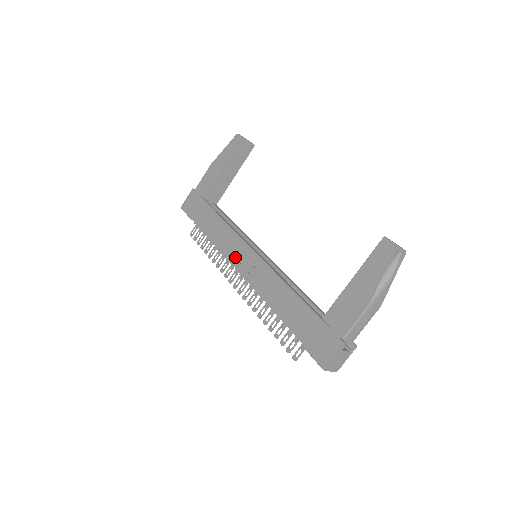
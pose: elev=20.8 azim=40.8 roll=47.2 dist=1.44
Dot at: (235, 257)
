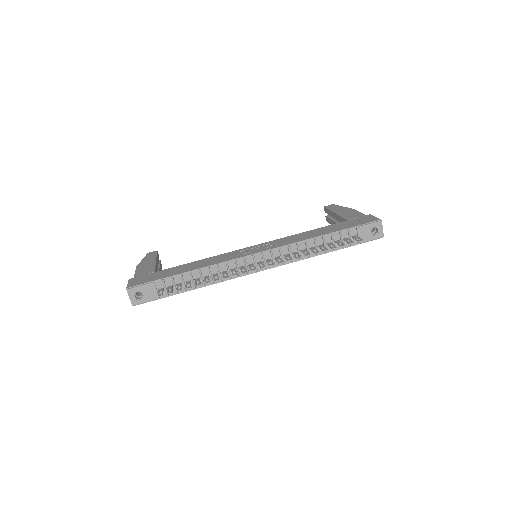
Dot at: (244, 254)
